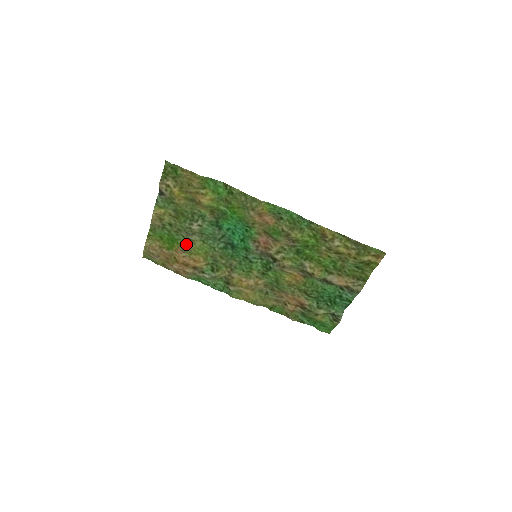
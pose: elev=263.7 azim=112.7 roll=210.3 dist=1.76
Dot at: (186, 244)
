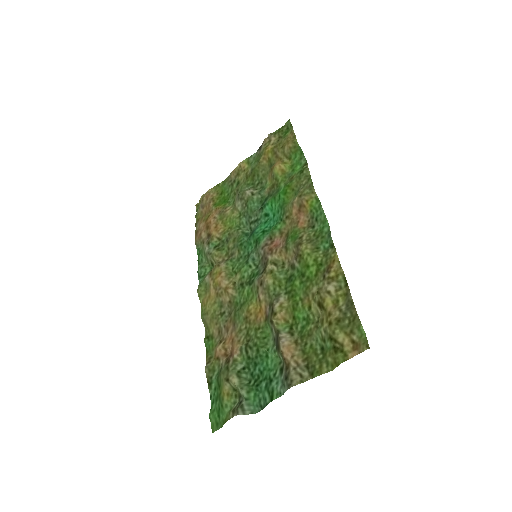
Dot at: (228, 208)
